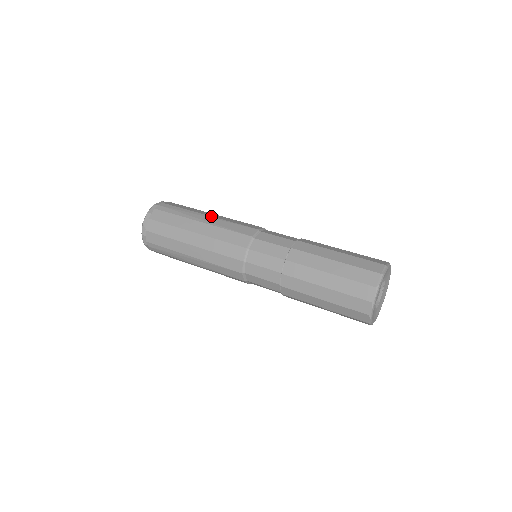
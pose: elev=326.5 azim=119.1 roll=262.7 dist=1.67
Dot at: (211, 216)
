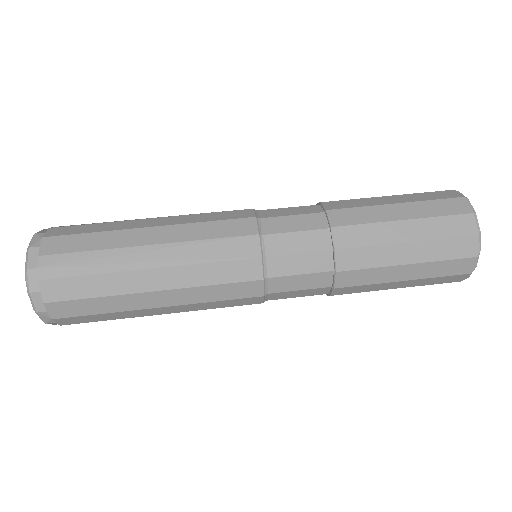
Dot at: (158, 244)
